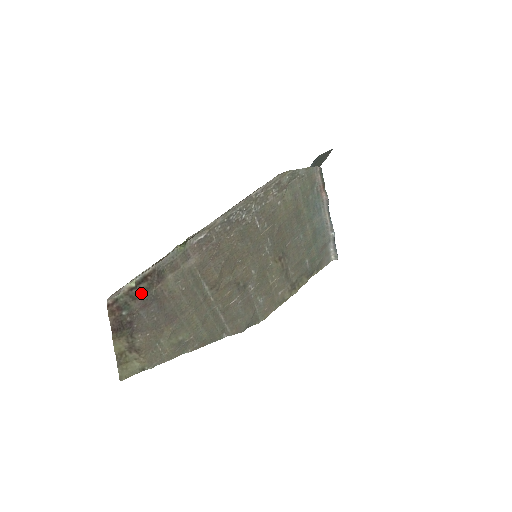
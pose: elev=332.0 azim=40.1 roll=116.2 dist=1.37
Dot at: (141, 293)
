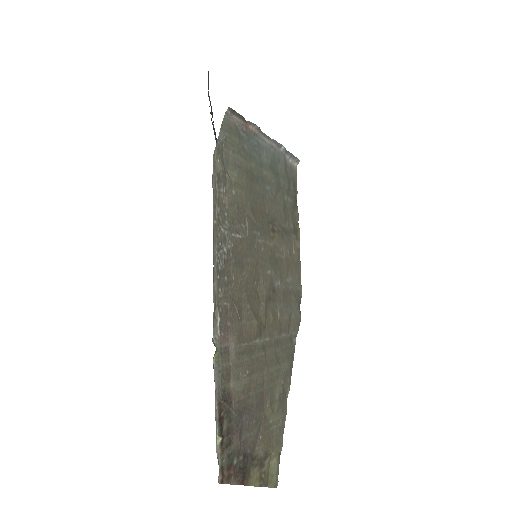
Dot at: (229, 431)
